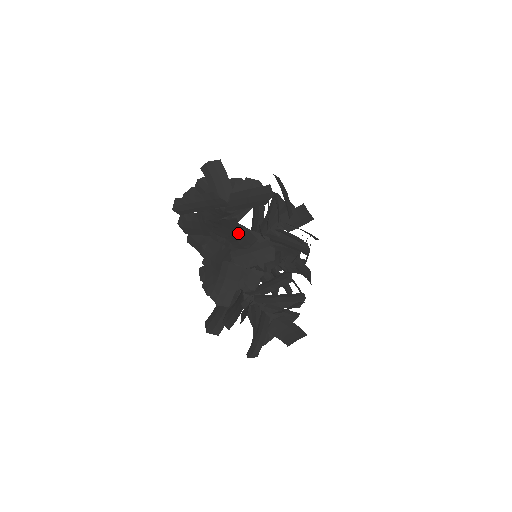
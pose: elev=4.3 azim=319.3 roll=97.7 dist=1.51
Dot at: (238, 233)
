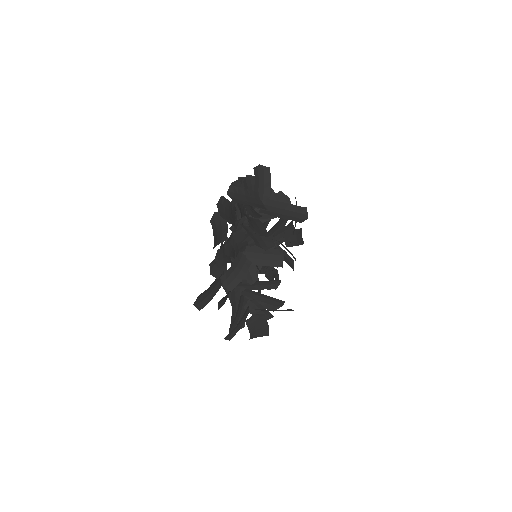
Dot at: occluded
